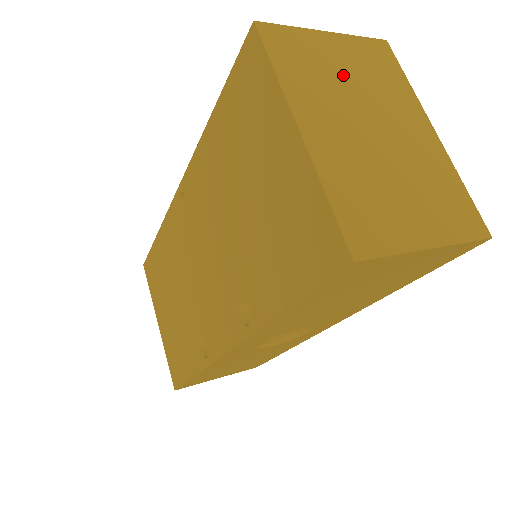
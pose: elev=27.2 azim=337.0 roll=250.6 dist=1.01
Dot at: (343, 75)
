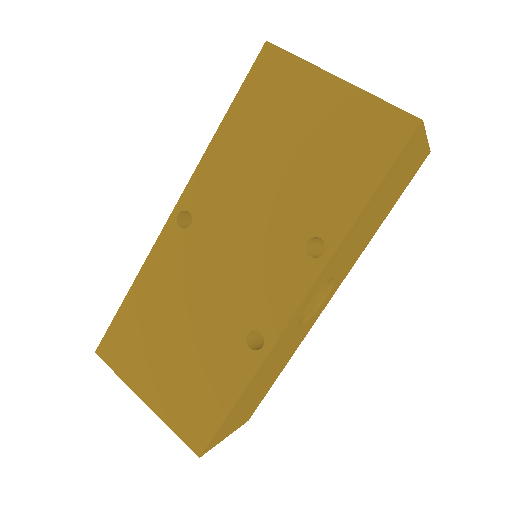
Dot at: occluded
